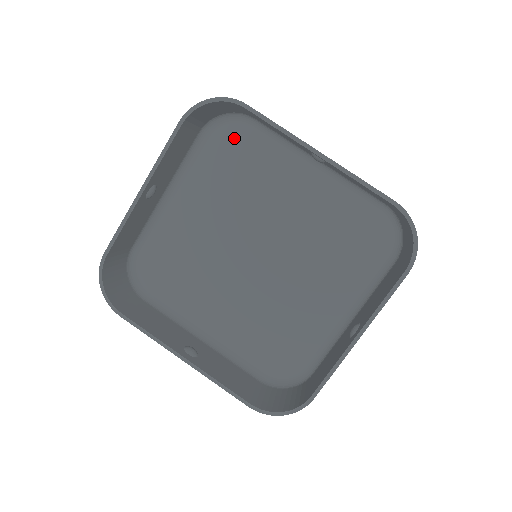
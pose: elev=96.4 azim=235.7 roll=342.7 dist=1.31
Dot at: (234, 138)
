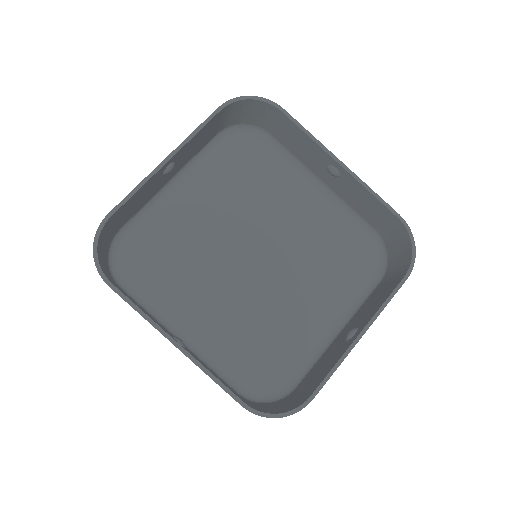
Dot at: (247, 148)
